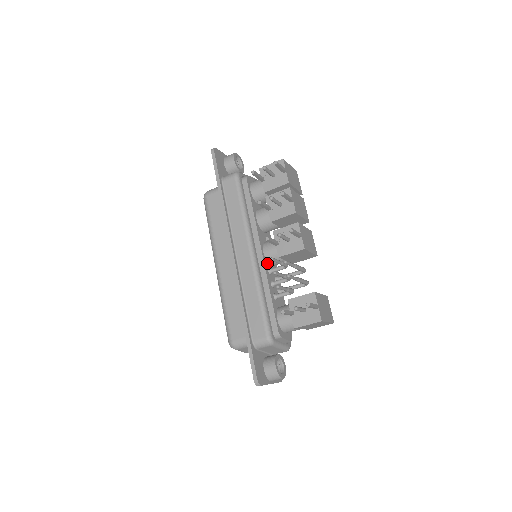
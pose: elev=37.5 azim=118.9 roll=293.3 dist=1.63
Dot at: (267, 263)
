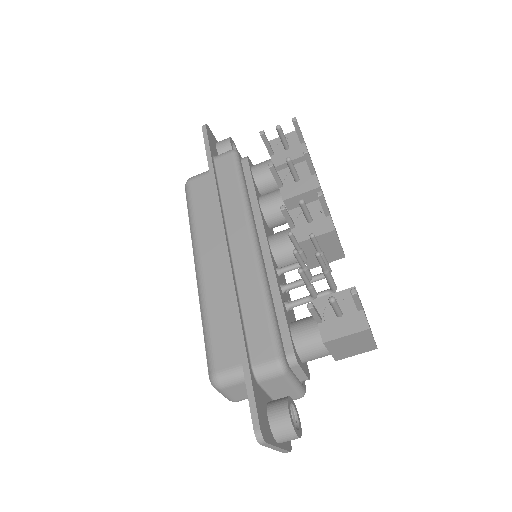
Dot at: (274, 260)
